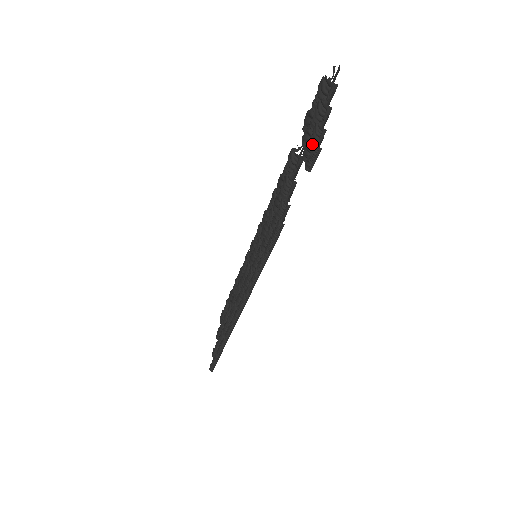
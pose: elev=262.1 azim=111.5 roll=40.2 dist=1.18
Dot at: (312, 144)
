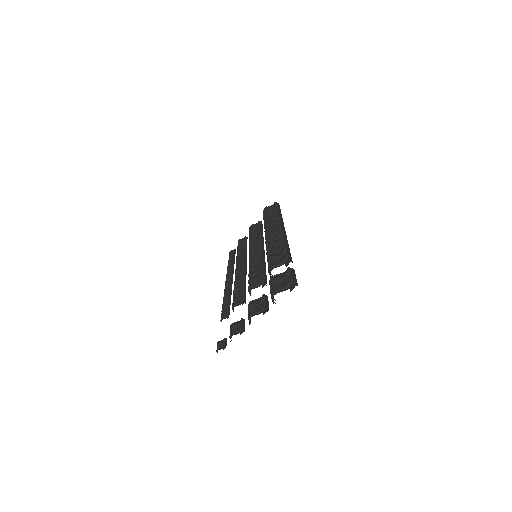
Dot at: (230, 334)
